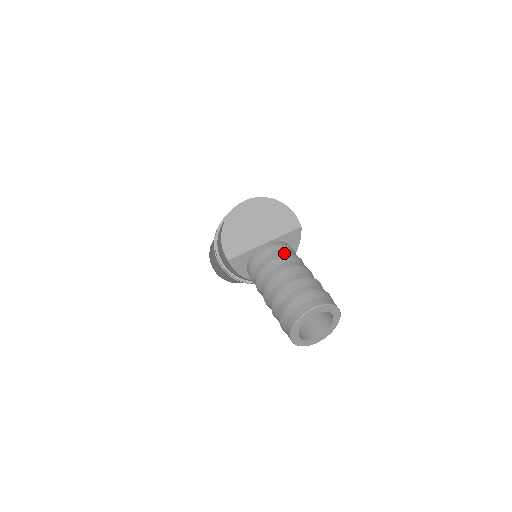
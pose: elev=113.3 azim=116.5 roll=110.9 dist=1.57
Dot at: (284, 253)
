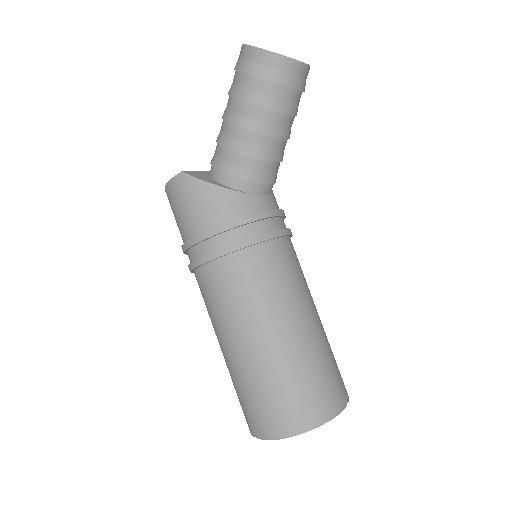
Dot at: occluded
